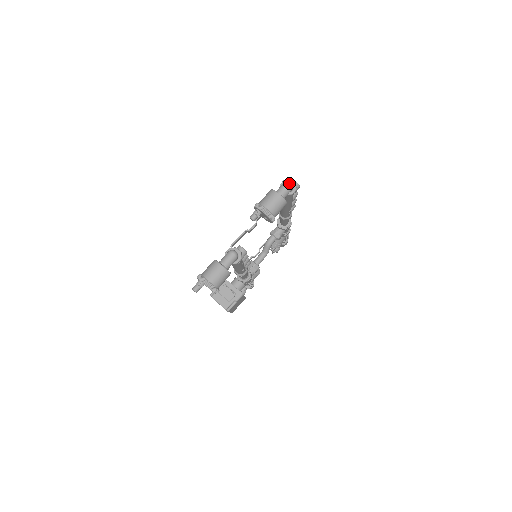
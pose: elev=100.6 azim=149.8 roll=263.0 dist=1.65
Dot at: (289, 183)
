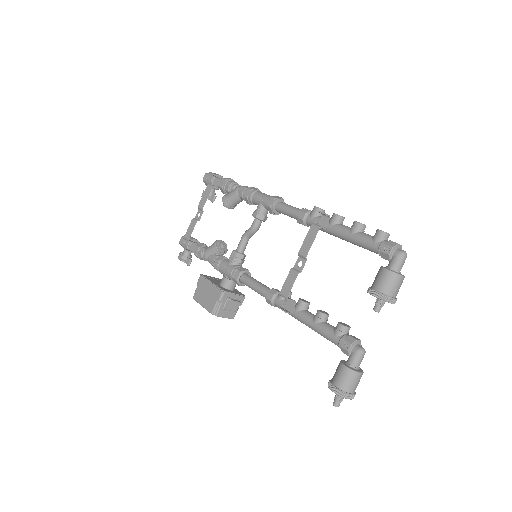
Dot at: (406, 256)
